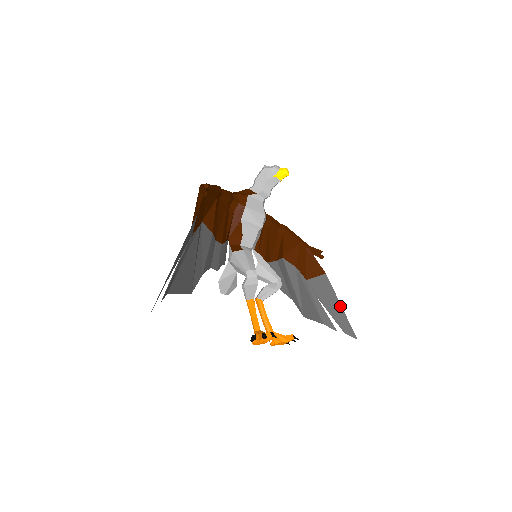
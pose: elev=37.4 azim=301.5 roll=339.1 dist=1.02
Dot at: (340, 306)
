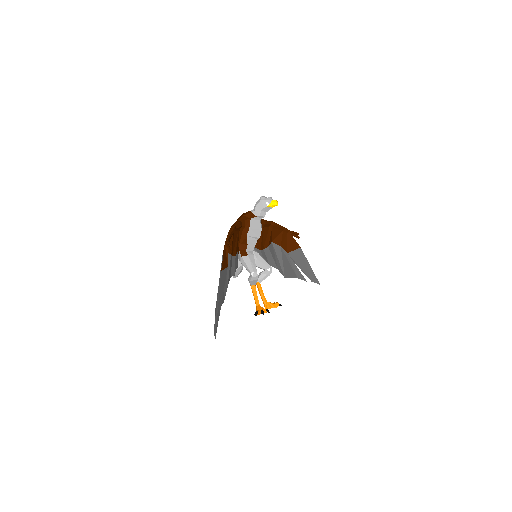
Dot at: (309, 266)
